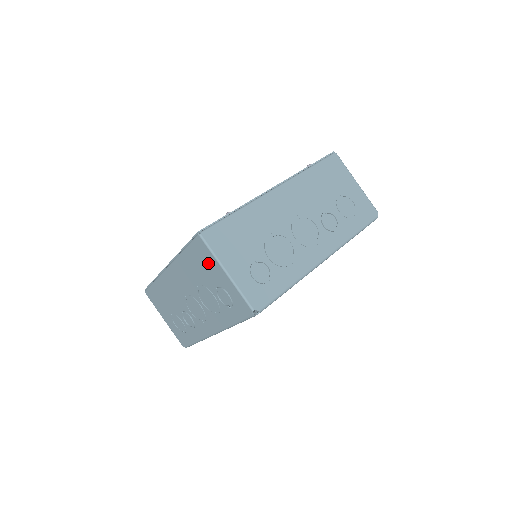
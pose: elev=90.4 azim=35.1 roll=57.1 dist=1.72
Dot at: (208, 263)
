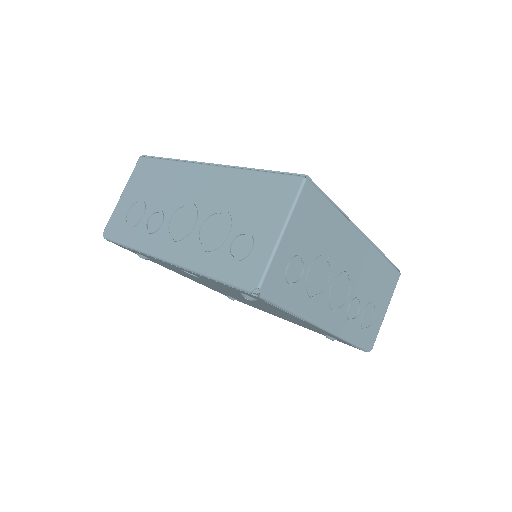
Dot at: (273, 206)
